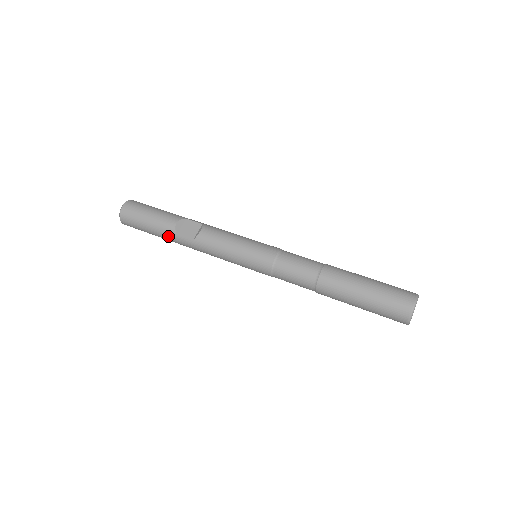
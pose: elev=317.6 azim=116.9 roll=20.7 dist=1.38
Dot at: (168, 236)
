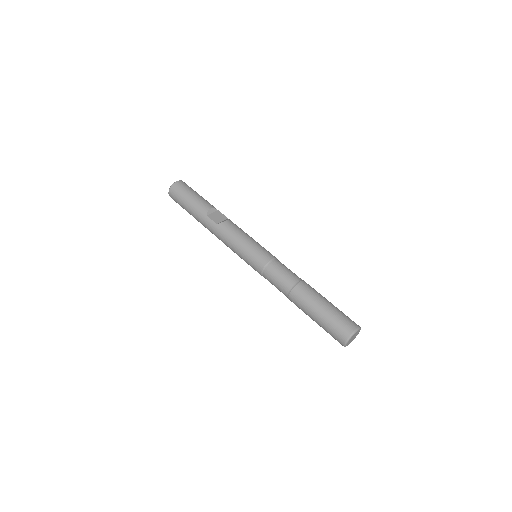
Dot at: (199, 215)
